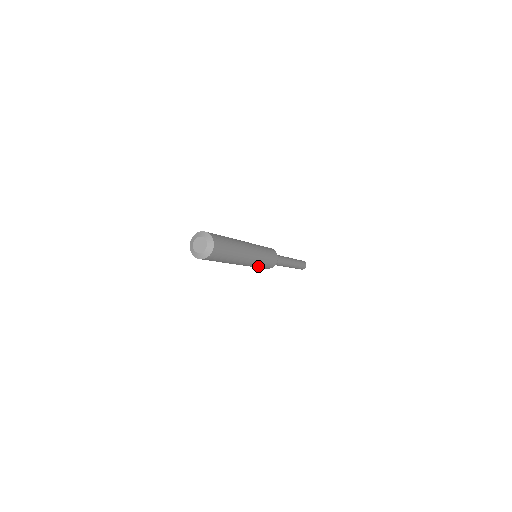
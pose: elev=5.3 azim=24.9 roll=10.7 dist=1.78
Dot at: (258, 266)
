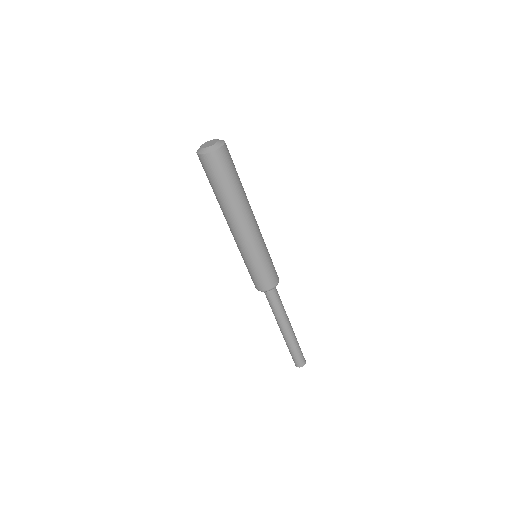
Dot at: (254, 262)
